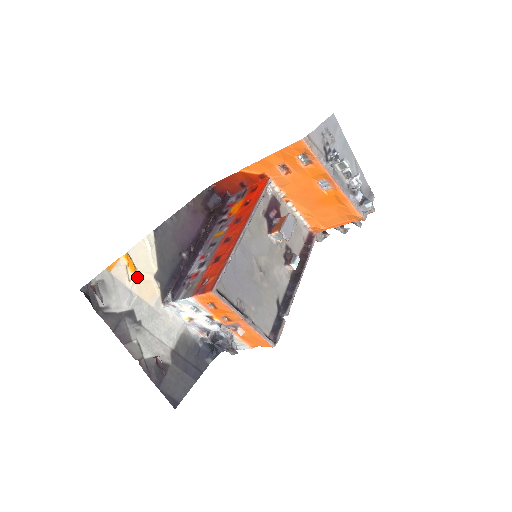
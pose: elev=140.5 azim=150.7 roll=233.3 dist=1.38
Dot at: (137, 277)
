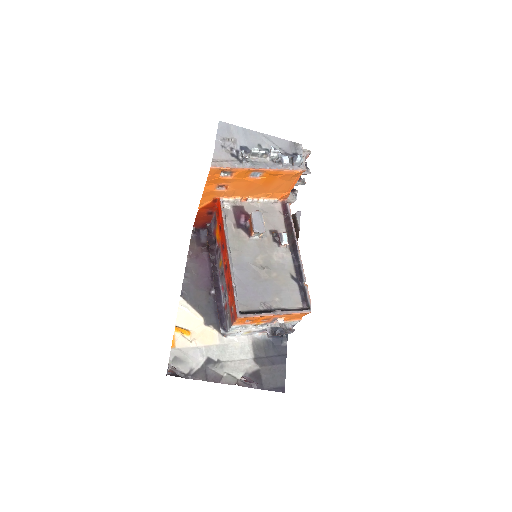
Dot at: (194, 335)
